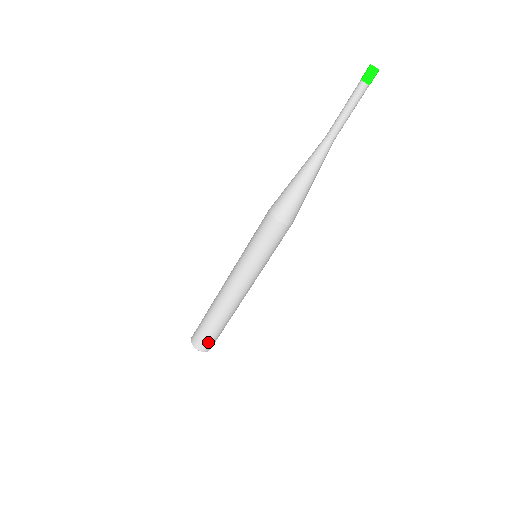
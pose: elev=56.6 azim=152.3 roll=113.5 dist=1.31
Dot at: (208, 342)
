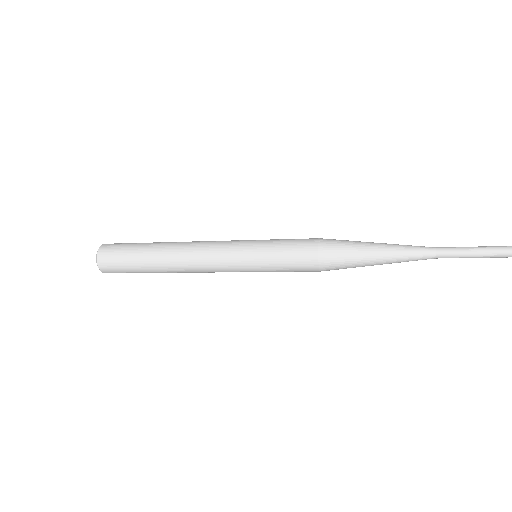
Dot at: occluded
